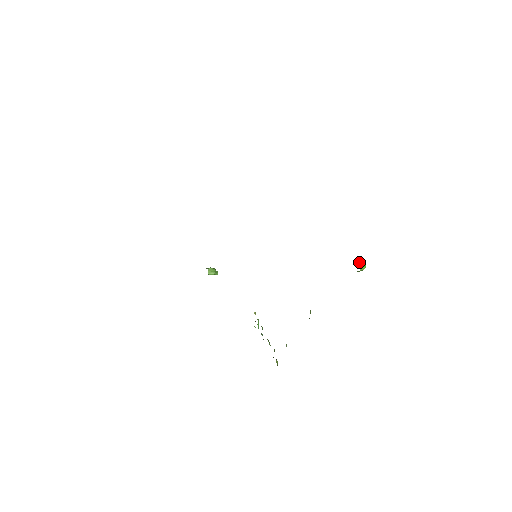
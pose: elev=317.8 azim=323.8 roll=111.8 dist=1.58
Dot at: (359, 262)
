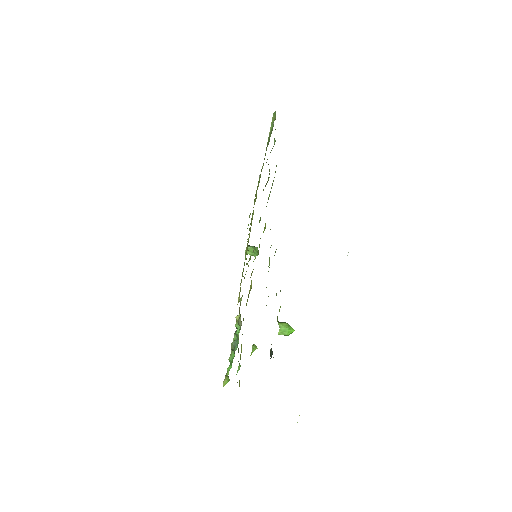
Dot at: (284, 323)
